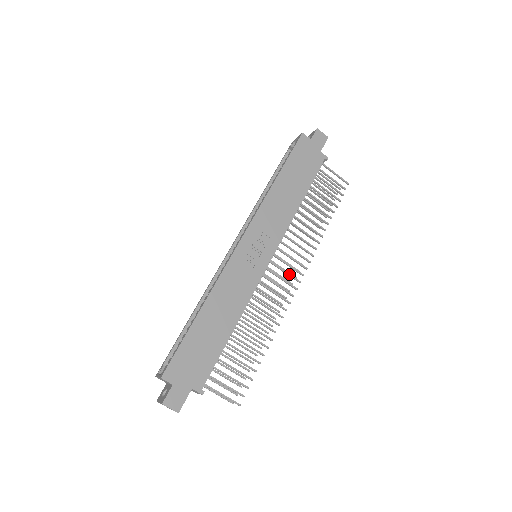
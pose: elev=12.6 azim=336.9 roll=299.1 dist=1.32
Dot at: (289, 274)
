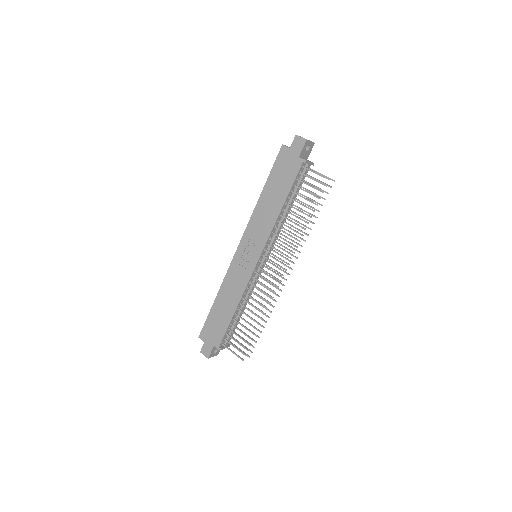
Dot at: (274, 270)
